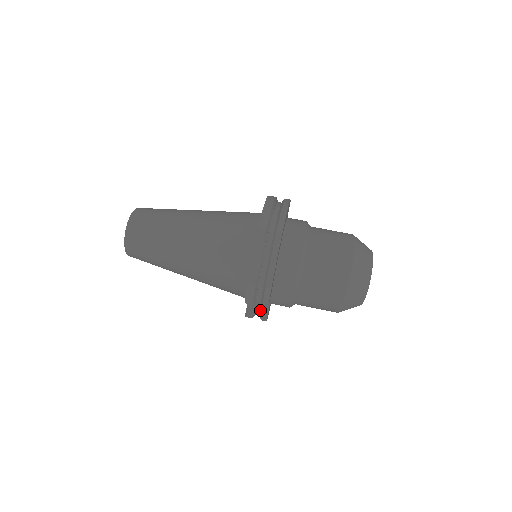
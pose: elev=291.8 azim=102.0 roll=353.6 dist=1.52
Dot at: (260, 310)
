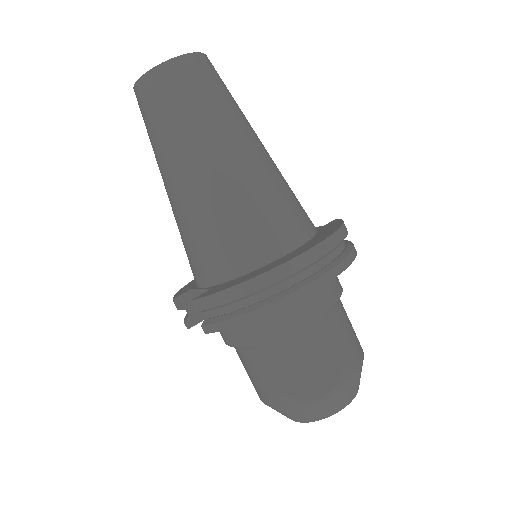
Dot at: occluded
